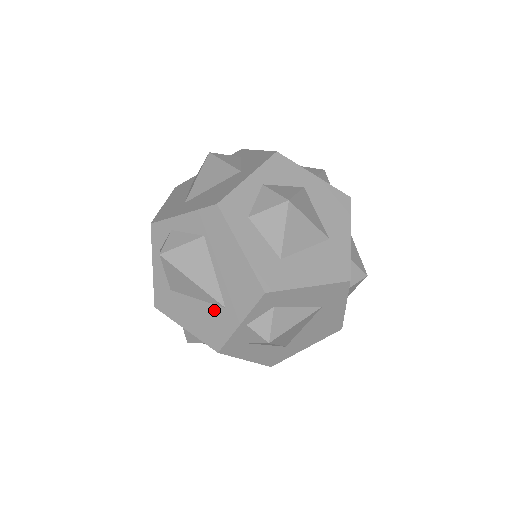
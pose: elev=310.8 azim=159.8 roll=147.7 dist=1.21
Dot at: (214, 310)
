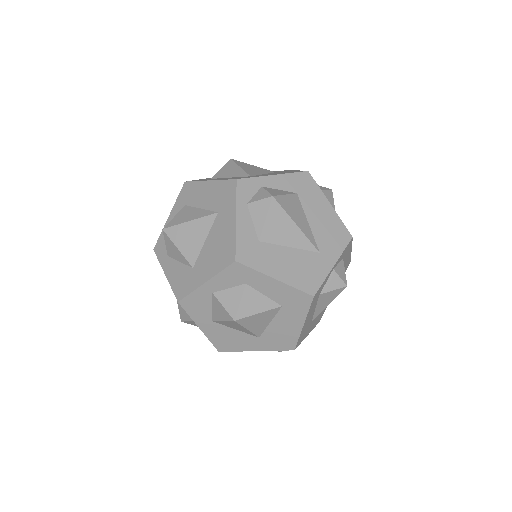
Dot at: (309, 256)
